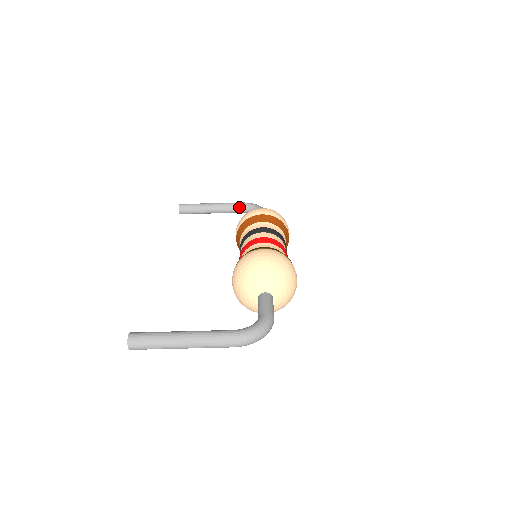
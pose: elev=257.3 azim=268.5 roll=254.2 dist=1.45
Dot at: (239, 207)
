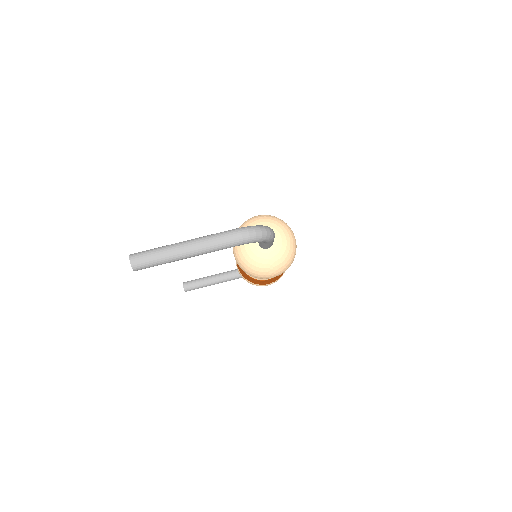
Dot at: occluded
